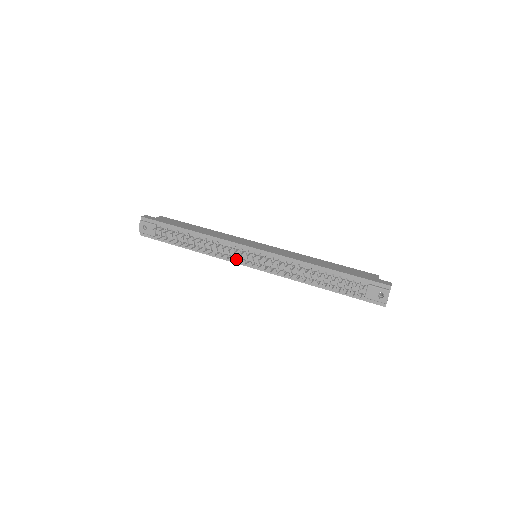
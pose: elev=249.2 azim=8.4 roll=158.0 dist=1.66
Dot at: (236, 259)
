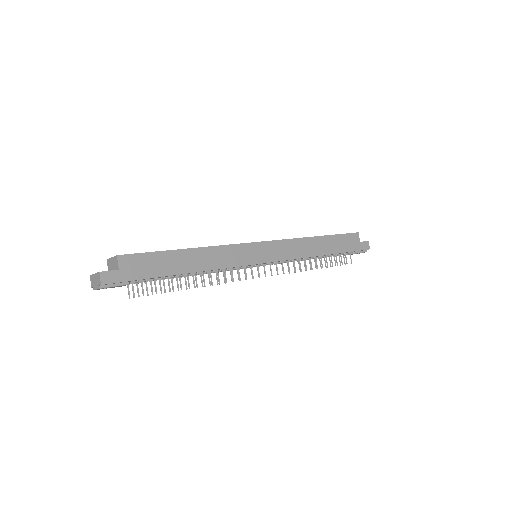
Dot at: occluded
